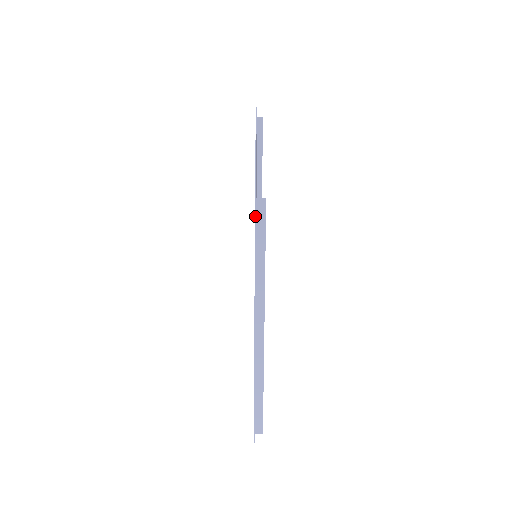
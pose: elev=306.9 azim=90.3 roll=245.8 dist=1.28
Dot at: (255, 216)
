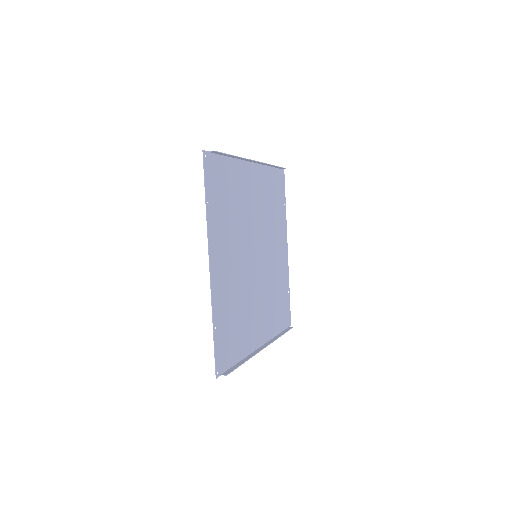
Dot at: (278, 168)
